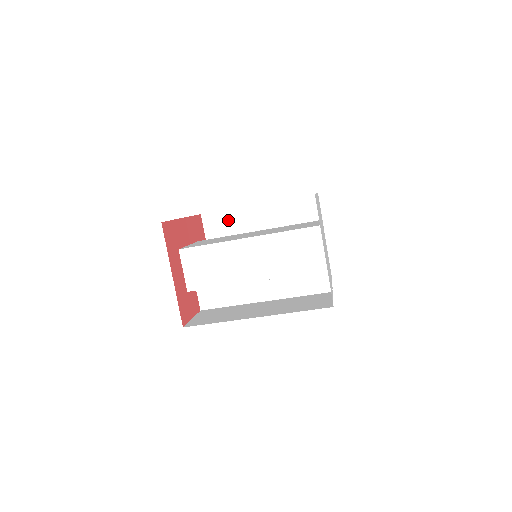
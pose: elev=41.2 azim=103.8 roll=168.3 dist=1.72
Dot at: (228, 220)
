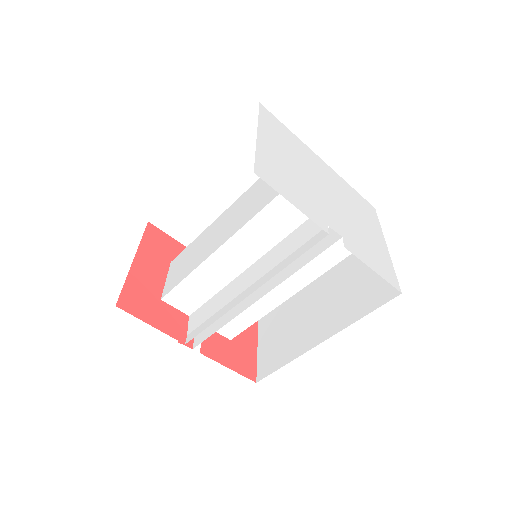
Dot at: occluded
